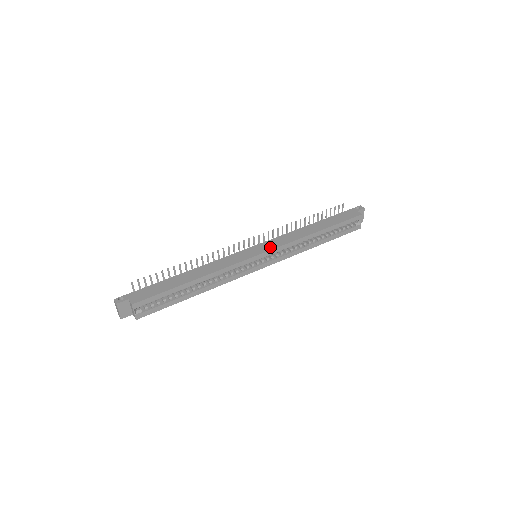
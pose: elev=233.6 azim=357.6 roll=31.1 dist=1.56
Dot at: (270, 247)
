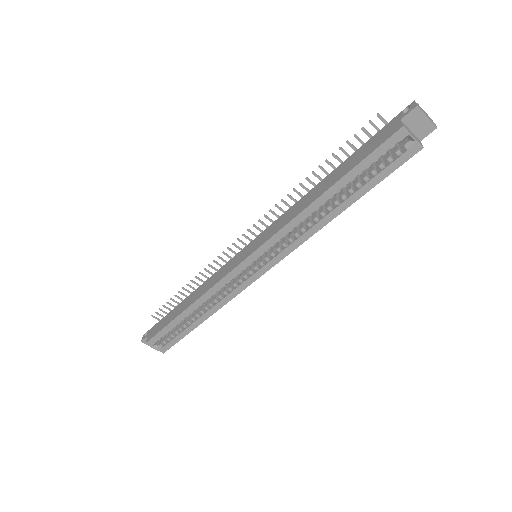
Dot at: (259, 243)
